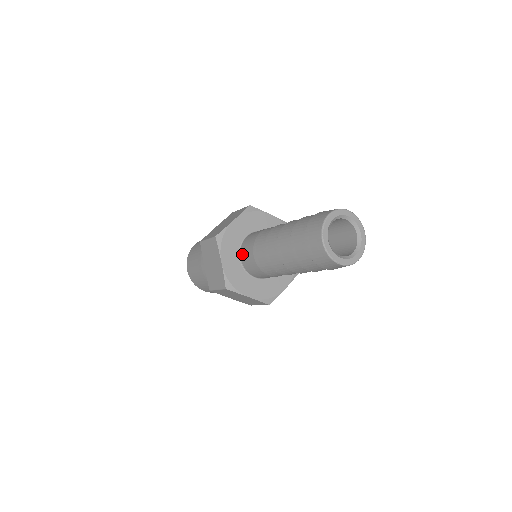
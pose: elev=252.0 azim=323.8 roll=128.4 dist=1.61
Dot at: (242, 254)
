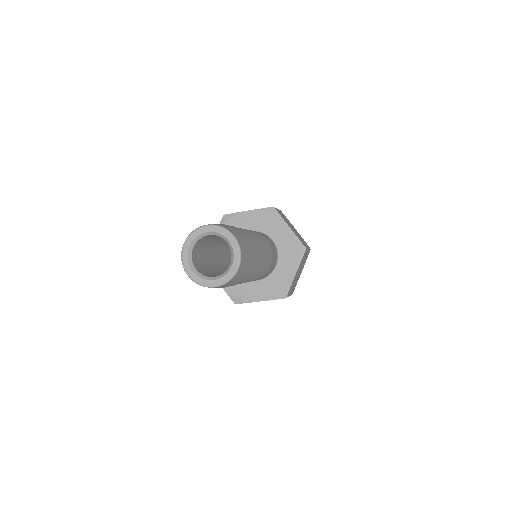
Dot at: occluded
